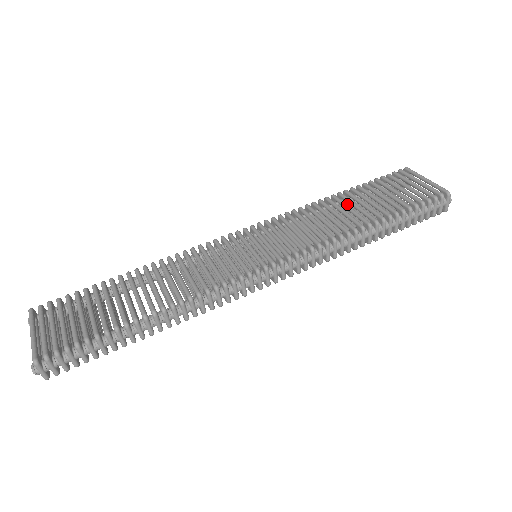
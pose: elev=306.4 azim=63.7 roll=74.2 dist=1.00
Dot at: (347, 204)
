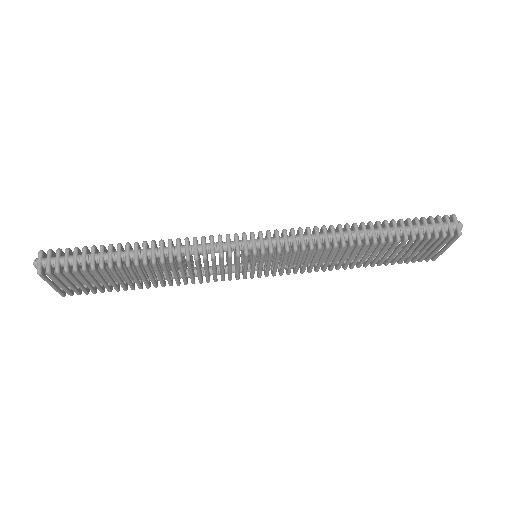
Dot at: occluded
